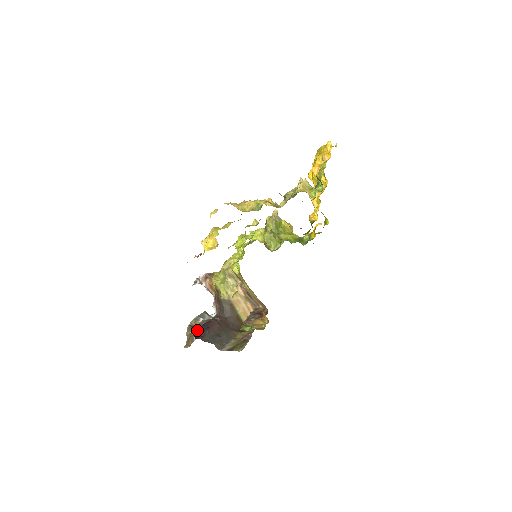
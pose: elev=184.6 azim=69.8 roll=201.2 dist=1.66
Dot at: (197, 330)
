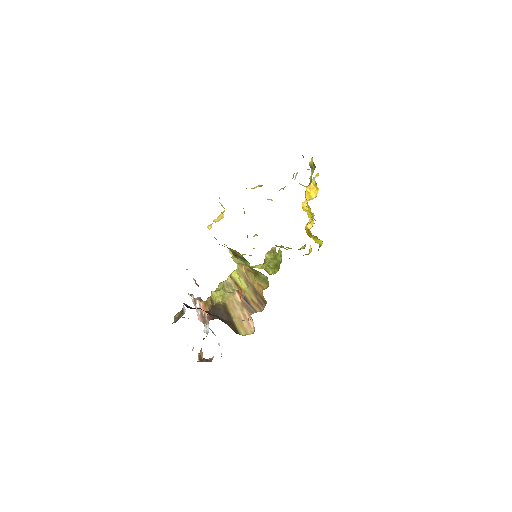
Dot at: (188, 306)
